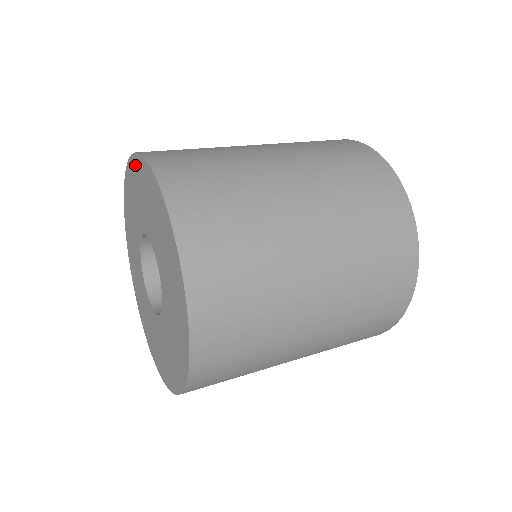
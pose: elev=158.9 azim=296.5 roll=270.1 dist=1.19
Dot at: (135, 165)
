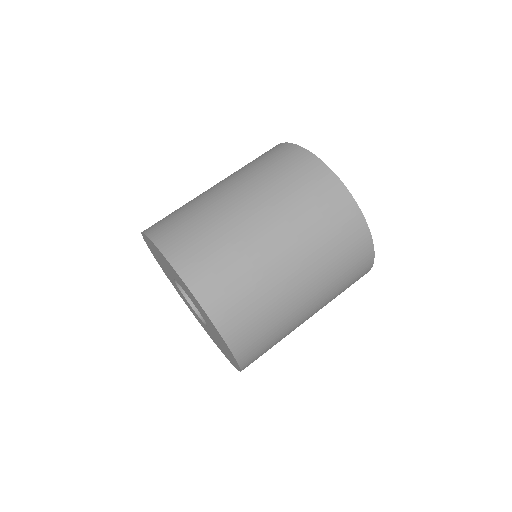
Dot at: (193, 297)
